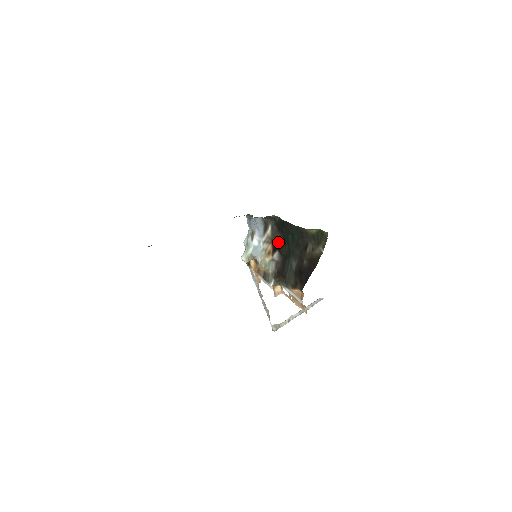
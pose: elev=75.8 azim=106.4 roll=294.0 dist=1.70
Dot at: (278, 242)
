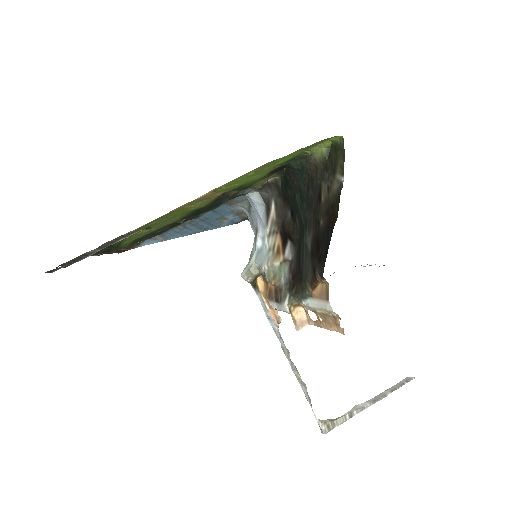
Dot at: (286, 222)
